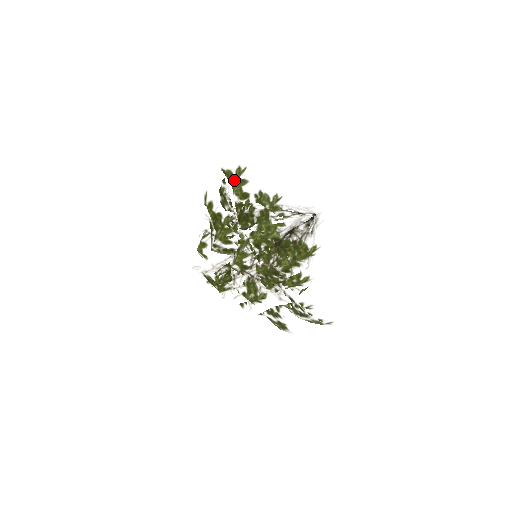
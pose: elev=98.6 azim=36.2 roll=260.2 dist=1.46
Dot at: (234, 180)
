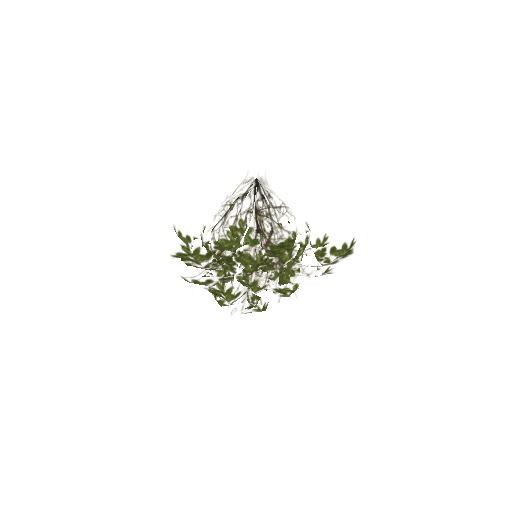
Dot at: (190, 256)
